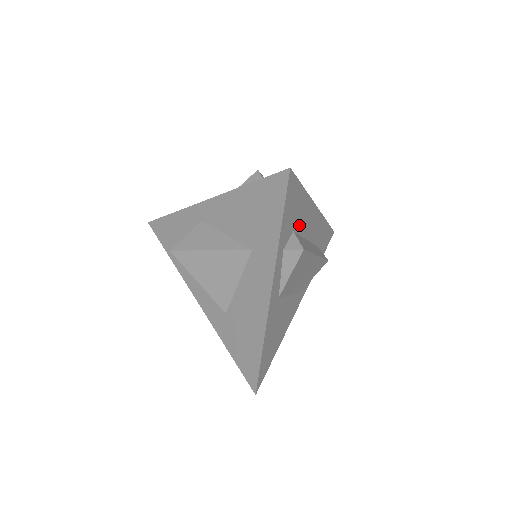
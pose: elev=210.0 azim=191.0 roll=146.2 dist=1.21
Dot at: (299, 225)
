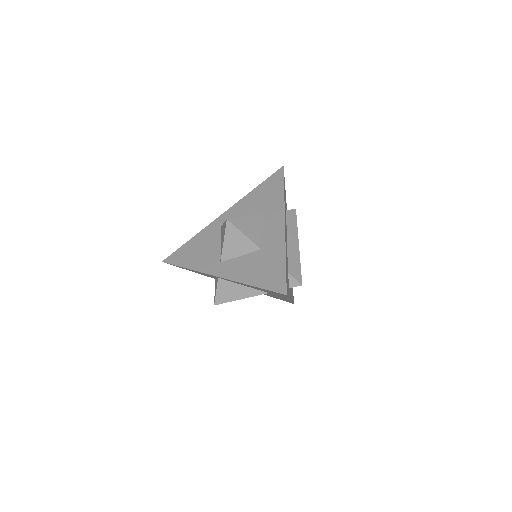
Dot at: (287, 261)
